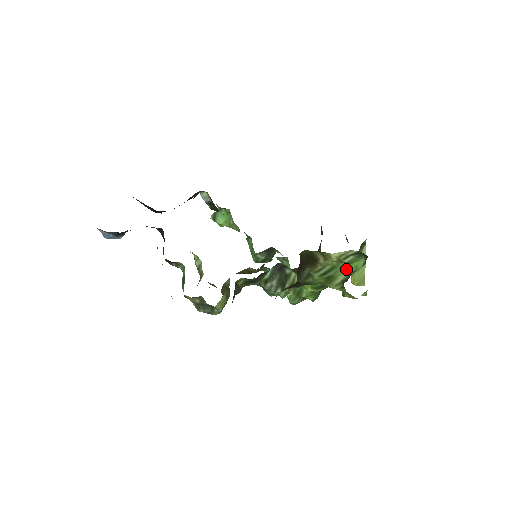
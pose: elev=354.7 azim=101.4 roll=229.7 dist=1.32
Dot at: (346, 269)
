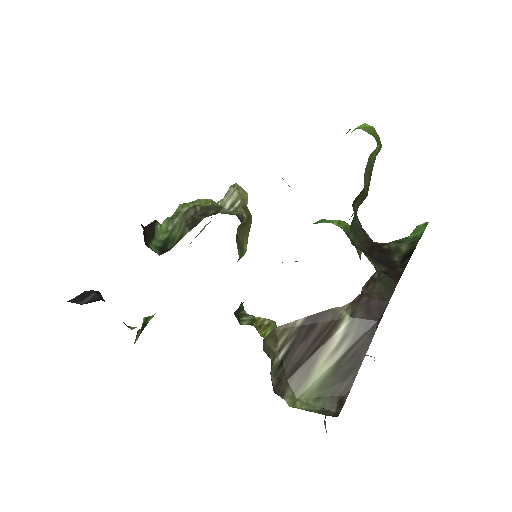
Dot at: occluded
